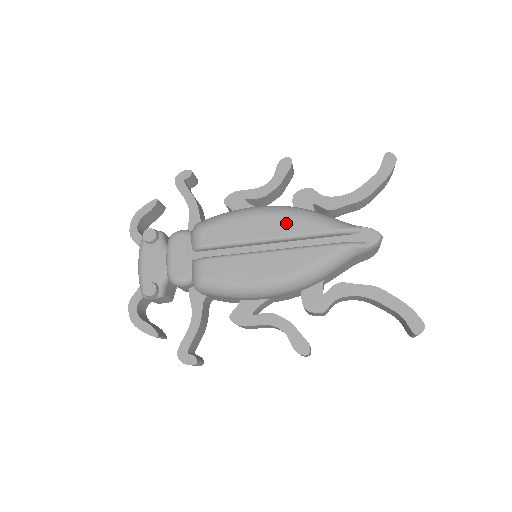
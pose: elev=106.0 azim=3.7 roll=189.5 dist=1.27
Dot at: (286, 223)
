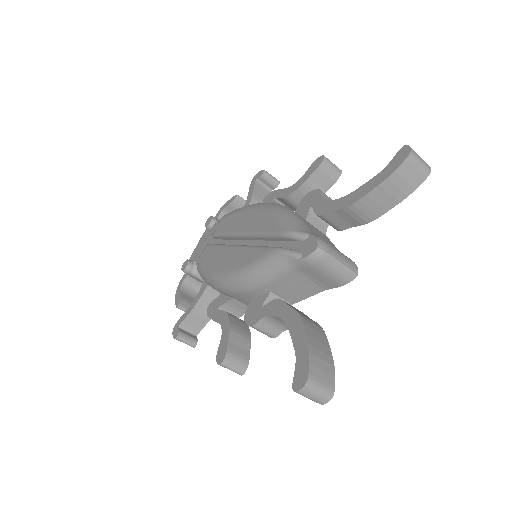
Dot at: (259, 219)
